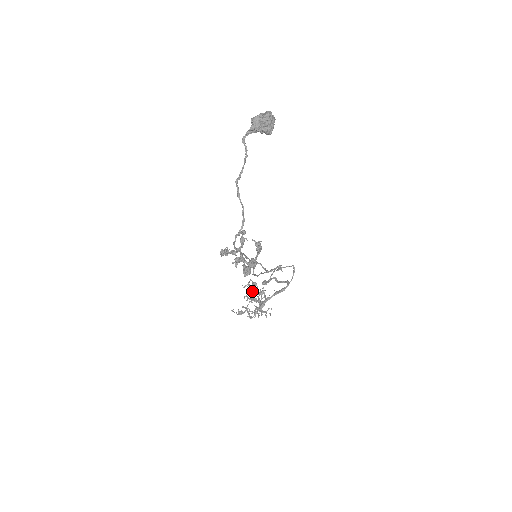
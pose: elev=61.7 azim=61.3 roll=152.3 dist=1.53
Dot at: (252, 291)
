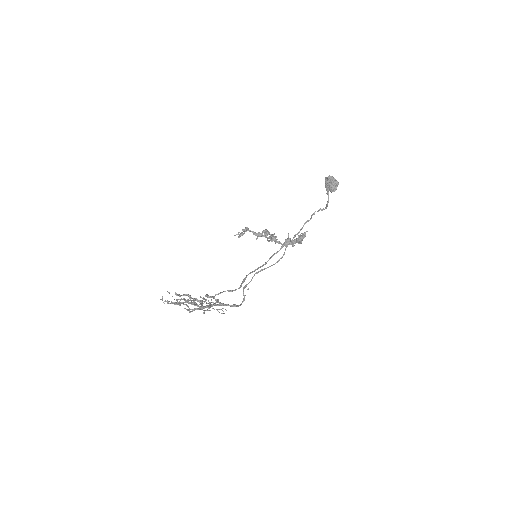
Dot at: occluded
